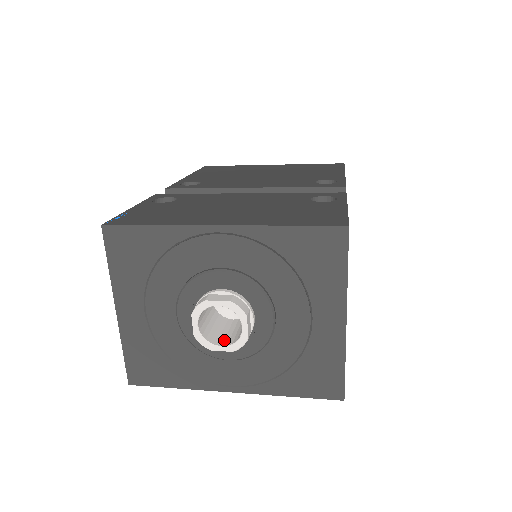
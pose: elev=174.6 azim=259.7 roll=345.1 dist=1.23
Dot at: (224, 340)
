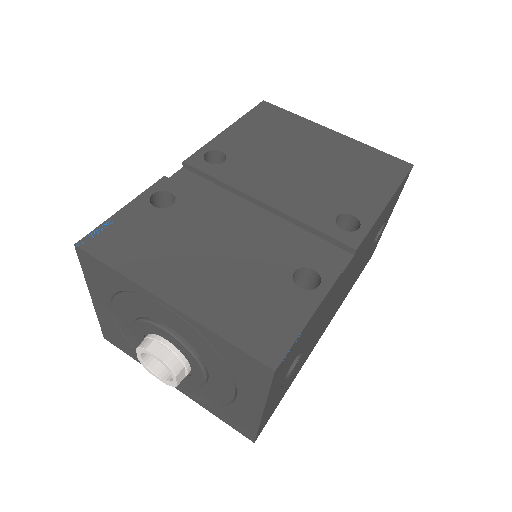
Dot at: (164, 369)
